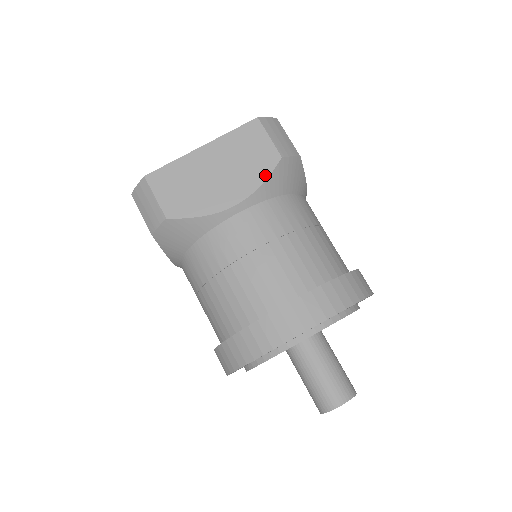
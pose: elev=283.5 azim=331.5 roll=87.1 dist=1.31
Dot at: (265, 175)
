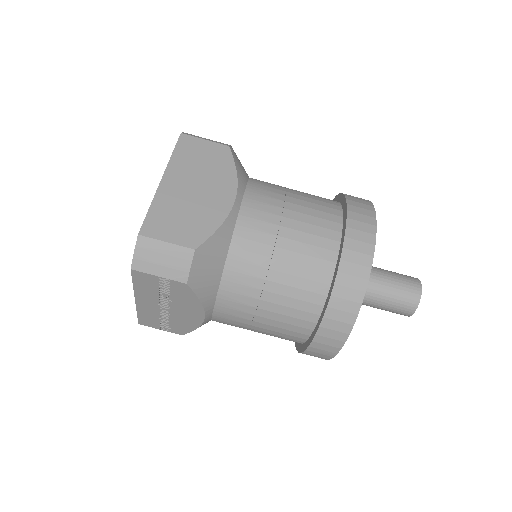
Dot at: (231, 165)
